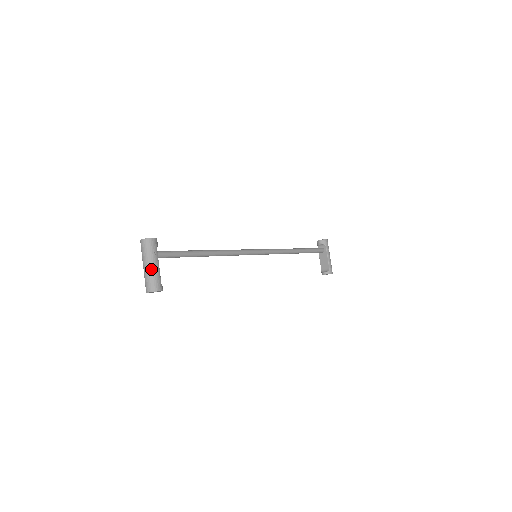
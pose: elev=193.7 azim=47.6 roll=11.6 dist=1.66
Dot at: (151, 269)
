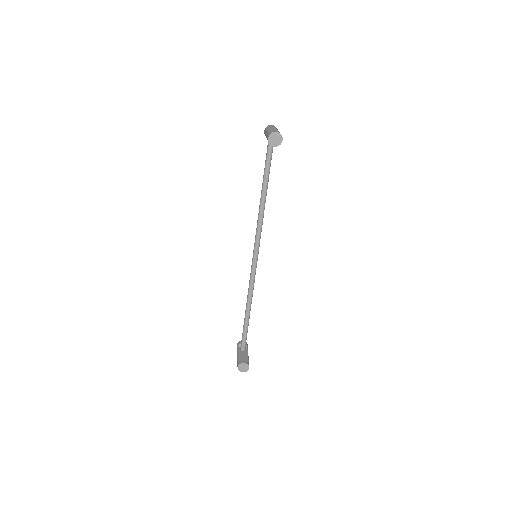
Dot at: occluded
